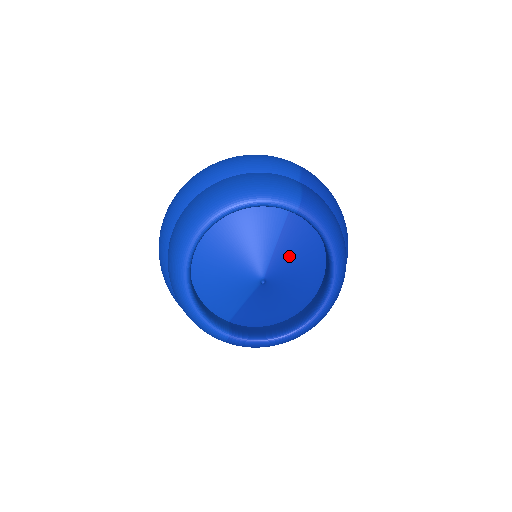
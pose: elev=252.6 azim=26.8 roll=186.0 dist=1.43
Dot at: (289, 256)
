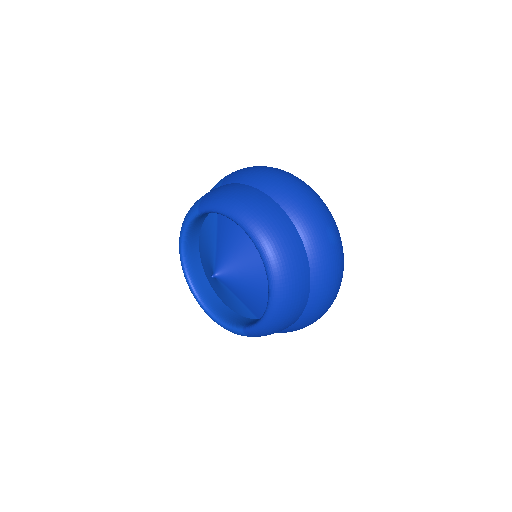
Dot at: (227, 244)
